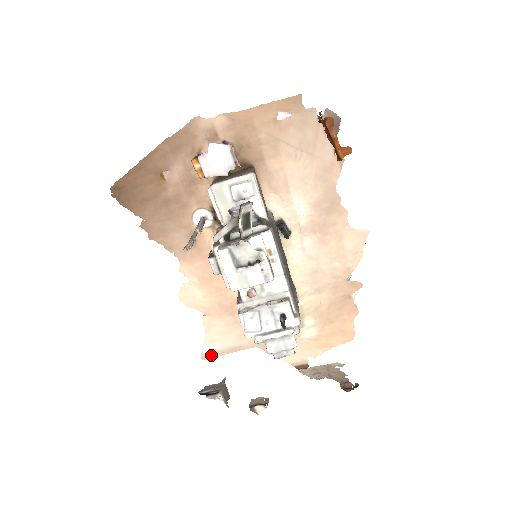
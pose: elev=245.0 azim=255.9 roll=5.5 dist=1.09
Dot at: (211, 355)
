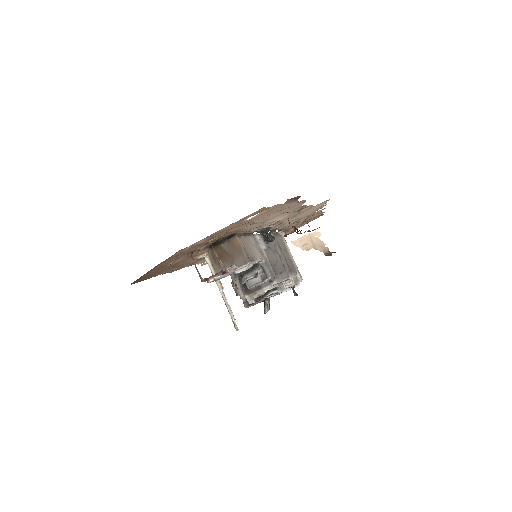
Dot at: occluded
